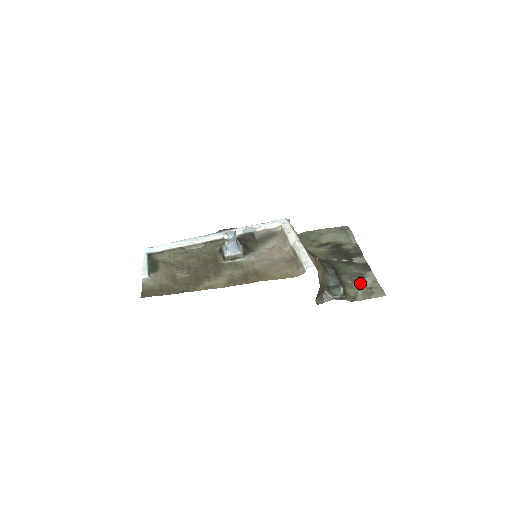
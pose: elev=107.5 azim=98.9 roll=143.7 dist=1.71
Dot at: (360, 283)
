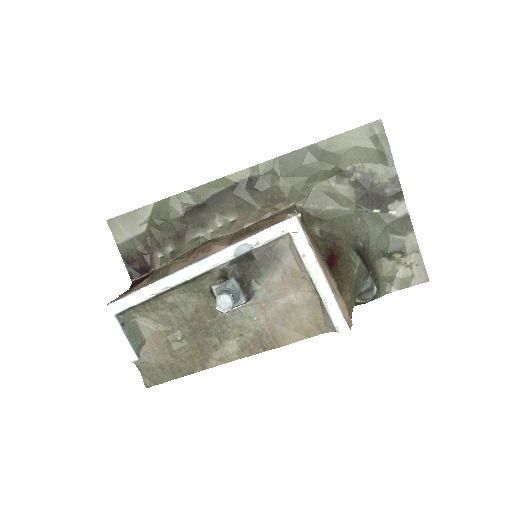
Dot at: (397, 258)
